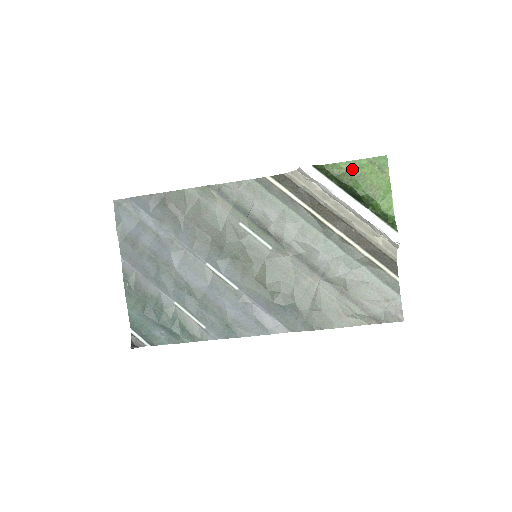
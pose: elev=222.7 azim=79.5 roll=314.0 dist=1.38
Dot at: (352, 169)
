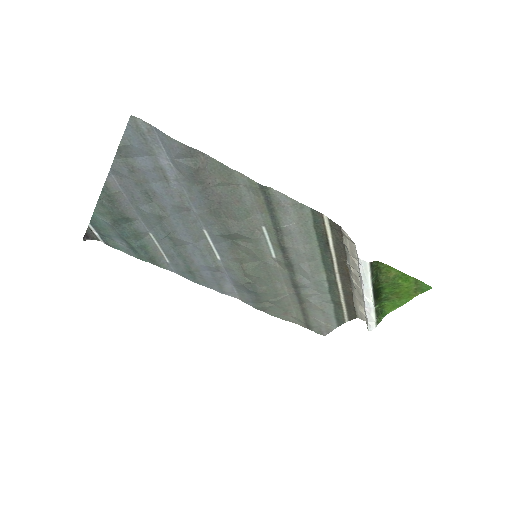
Dot at: (397, 277)
